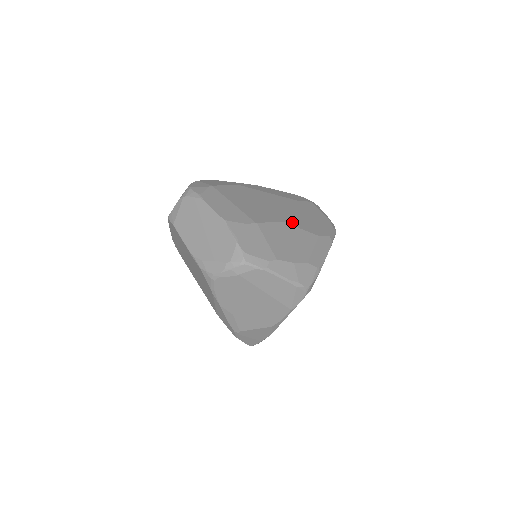
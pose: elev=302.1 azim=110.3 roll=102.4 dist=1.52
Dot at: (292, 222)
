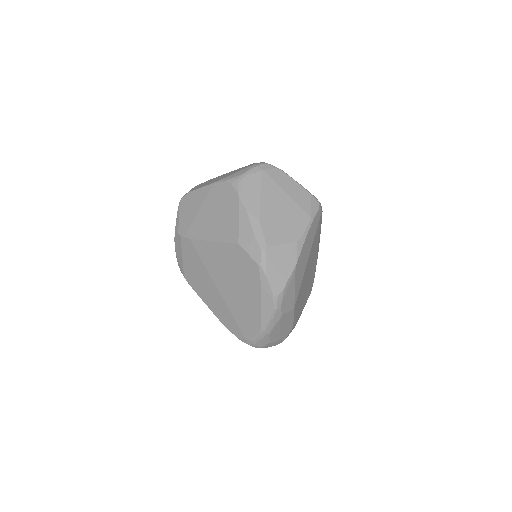
Dot at: occluded
